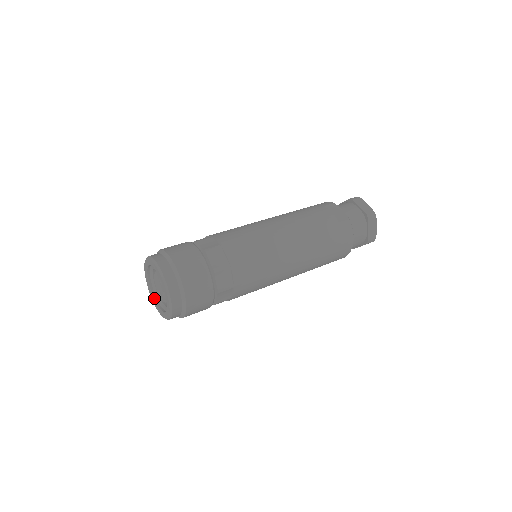
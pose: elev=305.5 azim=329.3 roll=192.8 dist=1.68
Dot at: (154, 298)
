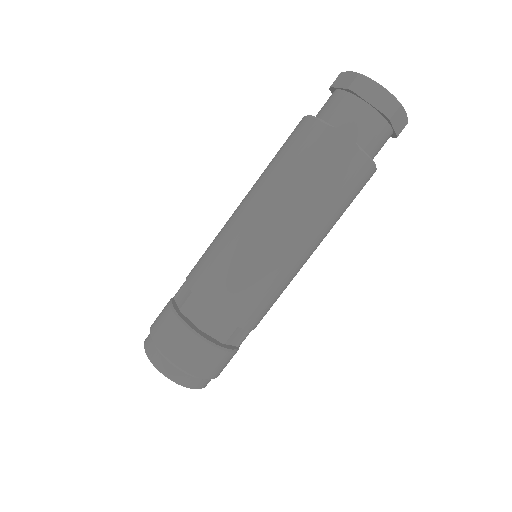
Dot at: occluded
